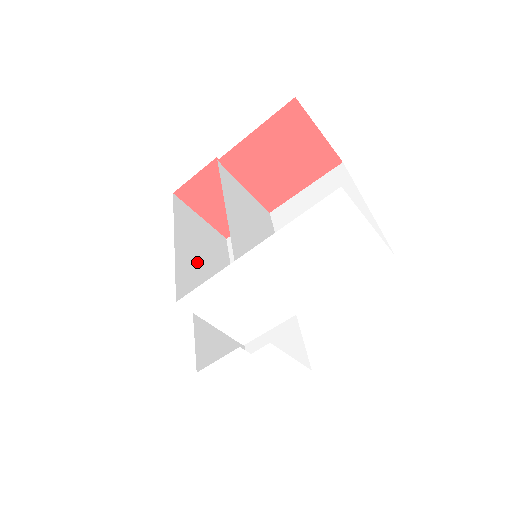
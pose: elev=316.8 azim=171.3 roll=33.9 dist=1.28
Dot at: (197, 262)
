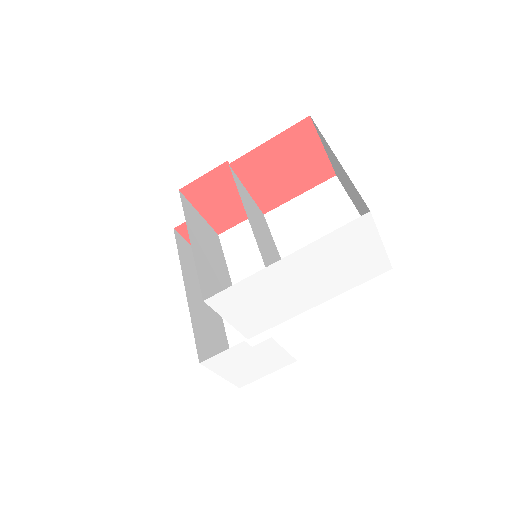
Dot at: (207, 260)
